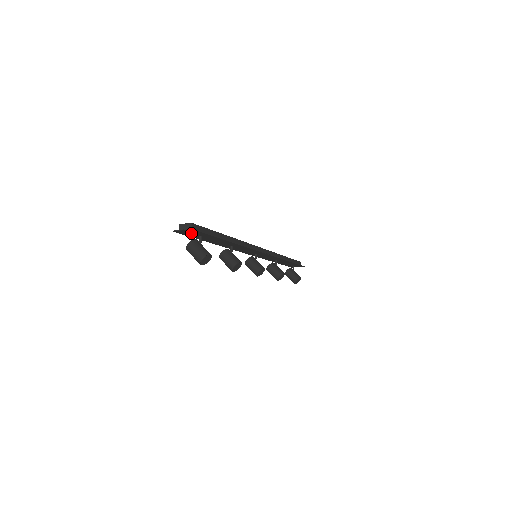
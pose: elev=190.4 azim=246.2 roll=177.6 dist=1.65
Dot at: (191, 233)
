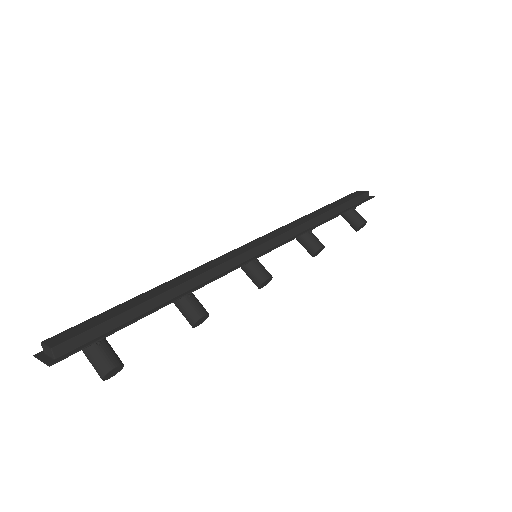
Dot at: occluded
